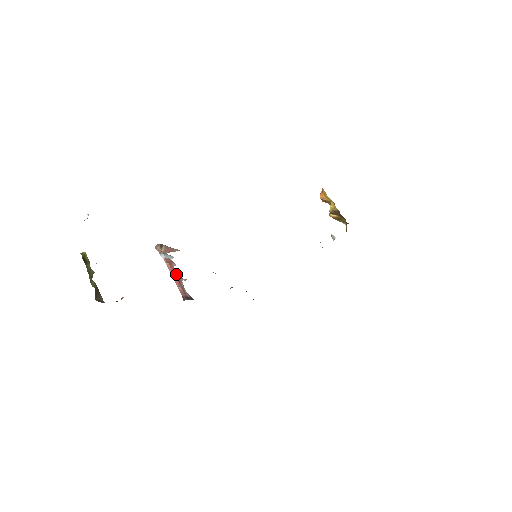
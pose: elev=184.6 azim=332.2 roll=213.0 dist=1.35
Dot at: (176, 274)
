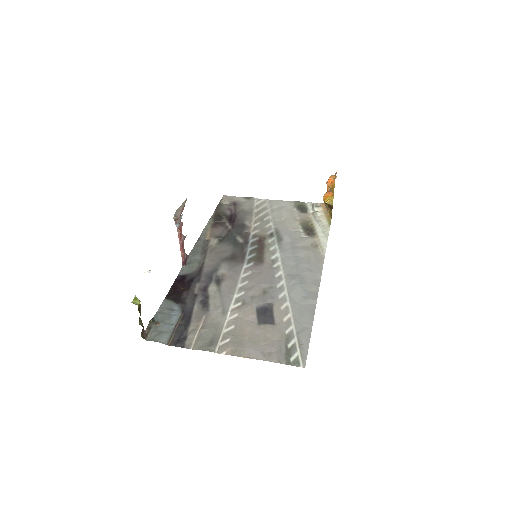
Dot at: (182, 238)
